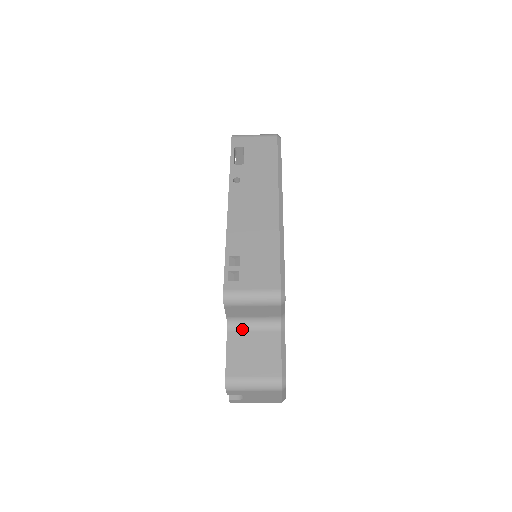
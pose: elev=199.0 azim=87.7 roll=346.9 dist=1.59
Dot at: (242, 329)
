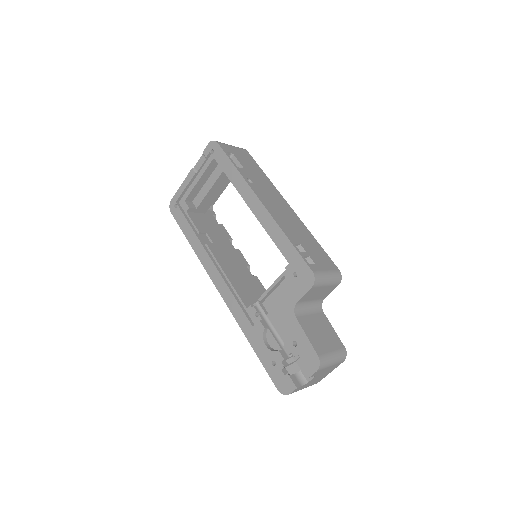
Dot at: (303, 314)
